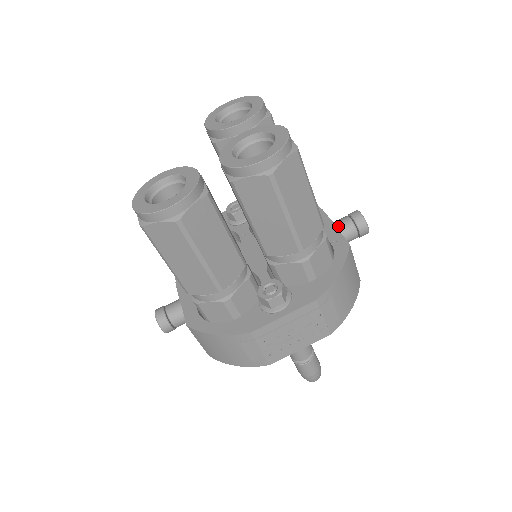
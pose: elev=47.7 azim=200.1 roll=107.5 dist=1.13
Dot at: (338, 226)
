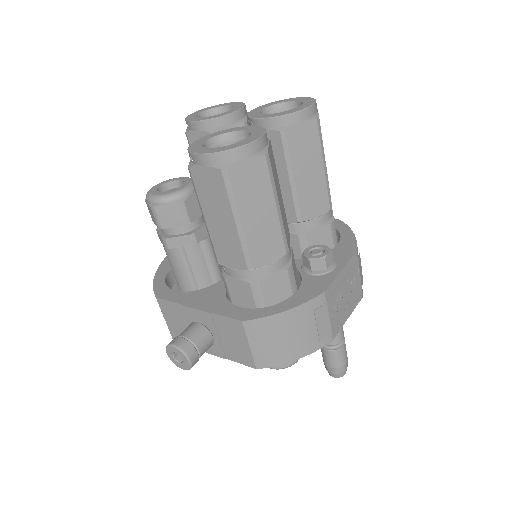
Dot at: occluded
